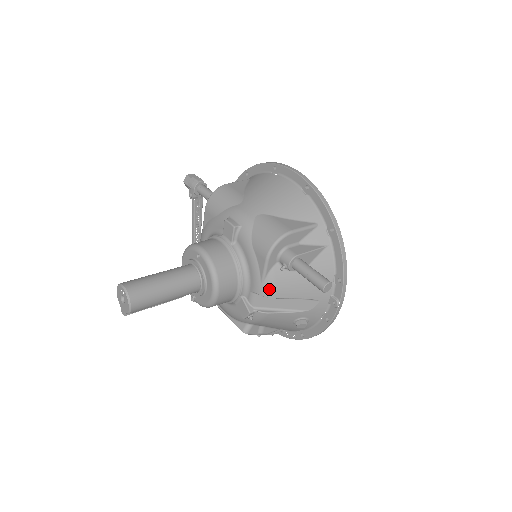
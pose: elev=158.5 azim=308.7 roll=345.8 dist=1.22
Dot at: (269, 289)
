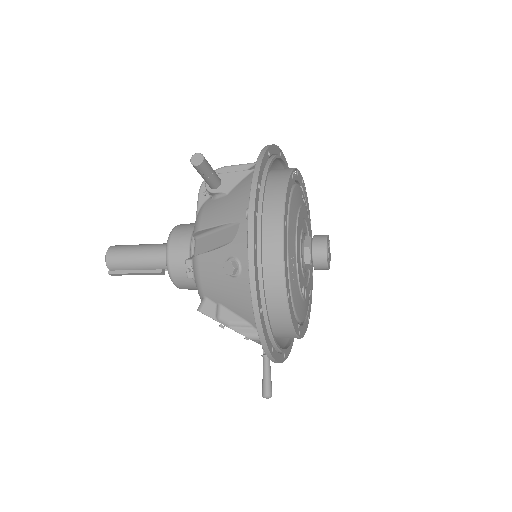
Dot at: (197, 222)
